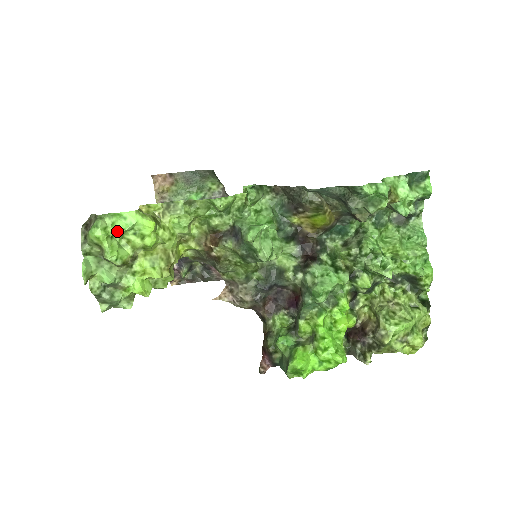
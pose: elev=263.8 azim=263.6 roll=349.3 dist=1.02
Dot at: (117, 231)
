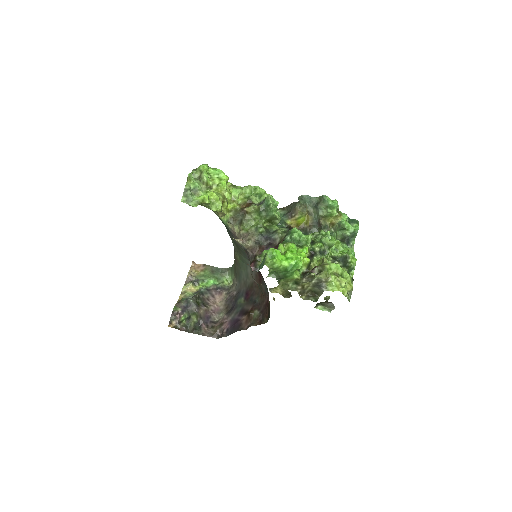
Dot at: (213, 170)
